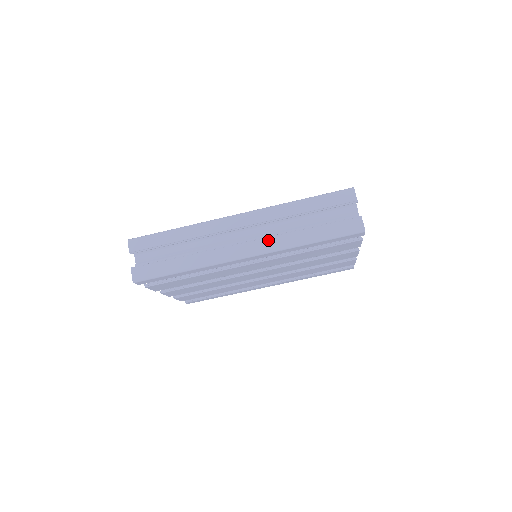
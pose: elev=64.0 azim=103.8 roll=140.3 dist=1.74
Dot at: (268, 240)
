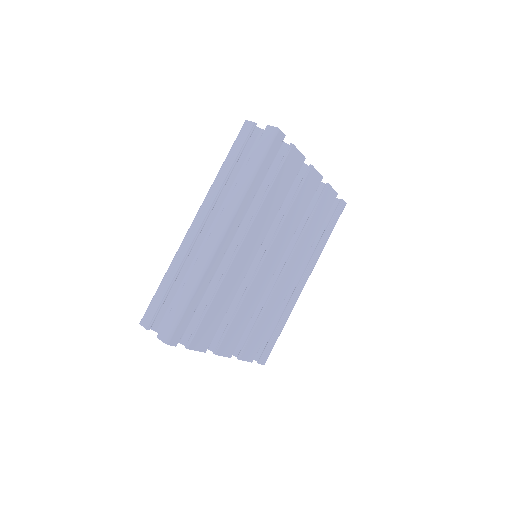
Dot at: (226, 208)
